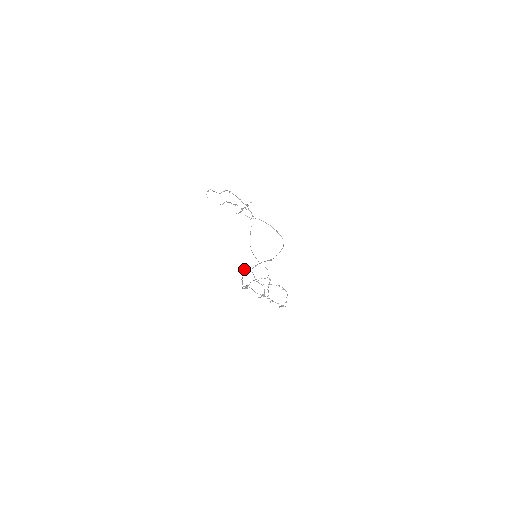
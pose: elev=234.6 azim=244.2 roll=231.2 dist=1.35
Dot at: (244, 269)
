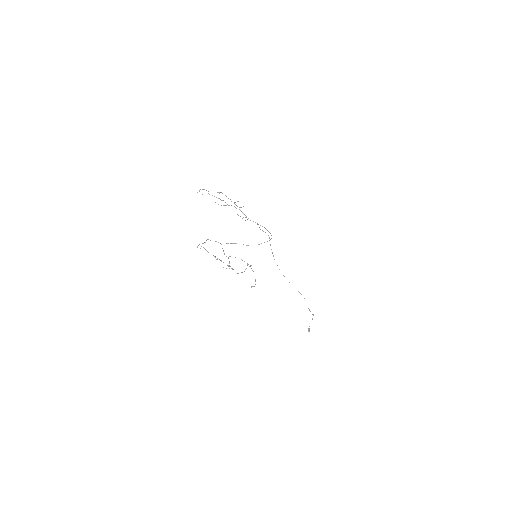
Dot at: occluded
